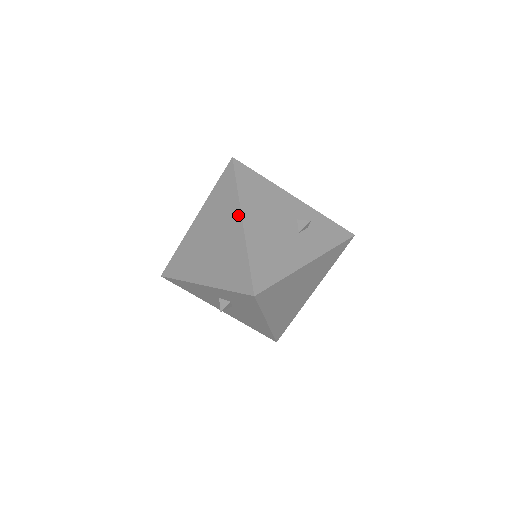
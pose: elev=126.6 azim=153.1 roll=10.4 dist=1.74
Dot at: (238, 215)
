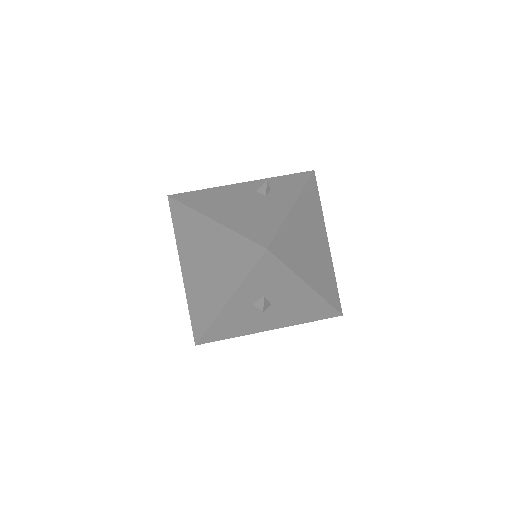
Dot at: (205, 220)
